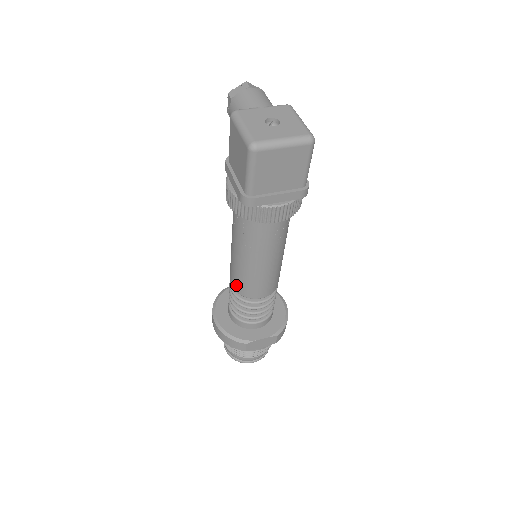
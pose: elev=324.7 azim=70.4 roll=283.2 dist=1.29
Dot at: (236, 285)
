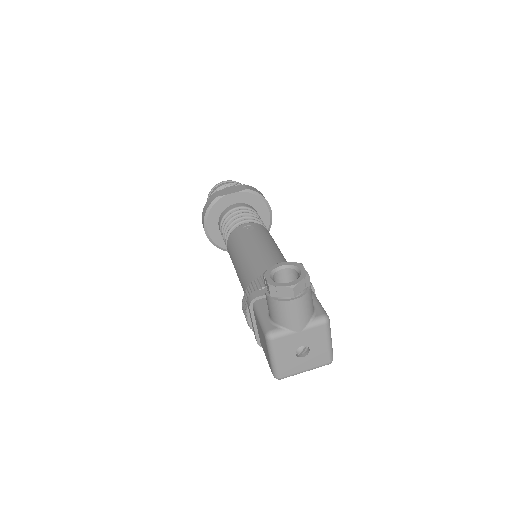
Dot at: occluded
